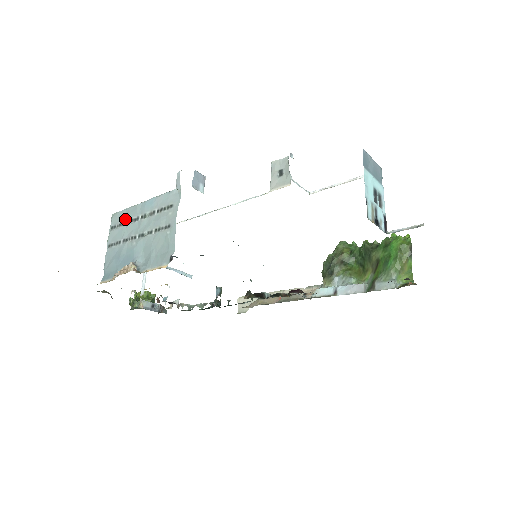
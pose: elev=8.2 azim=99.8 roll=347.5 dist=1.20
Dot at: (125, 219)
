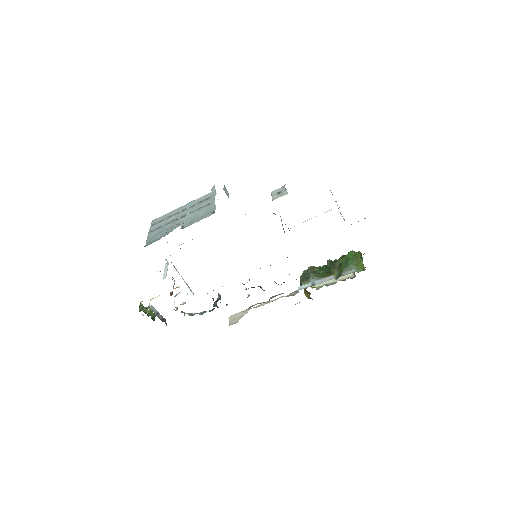
Dot at: (166, 217)
